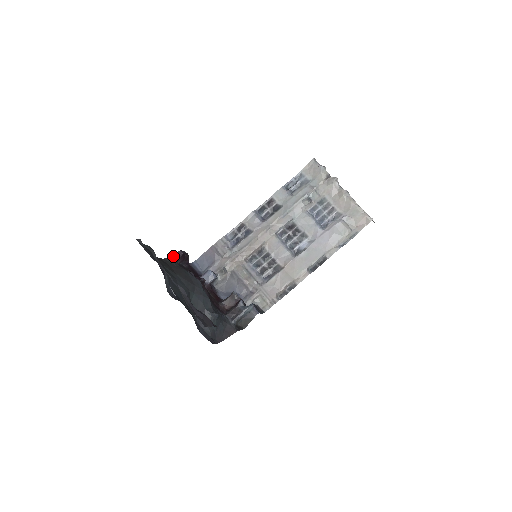
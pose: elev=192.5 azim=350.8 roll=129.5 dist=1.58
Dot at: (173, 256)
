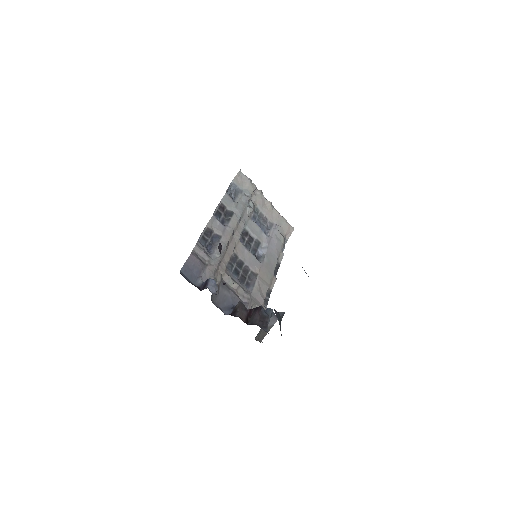
Dot at: (218, 248)
